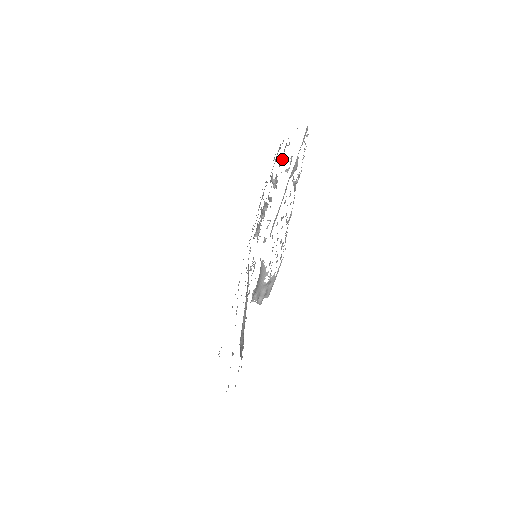
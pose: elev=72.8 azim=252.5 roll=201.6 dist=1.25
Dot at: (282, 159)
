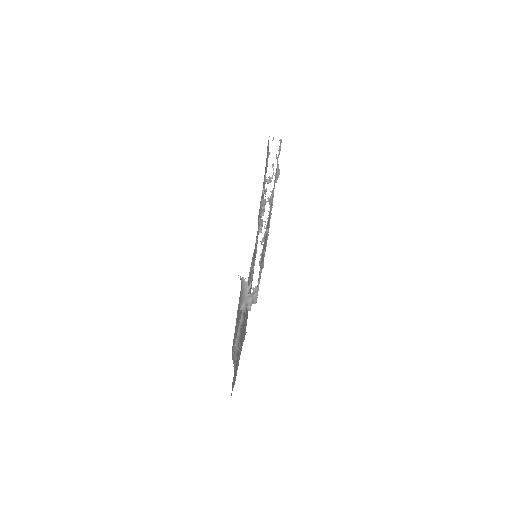
Dot at: (267, 166)
